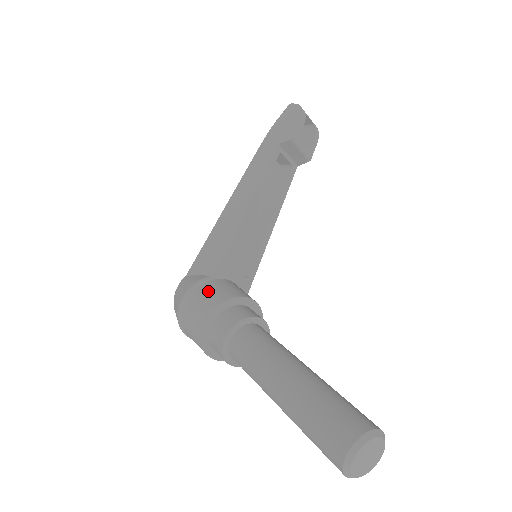
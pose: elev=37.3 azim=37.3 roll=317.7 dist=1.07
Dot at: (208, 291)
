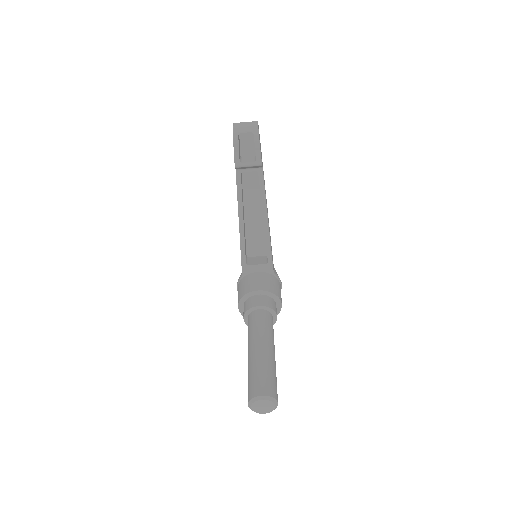
Dot at: (239, 289)
